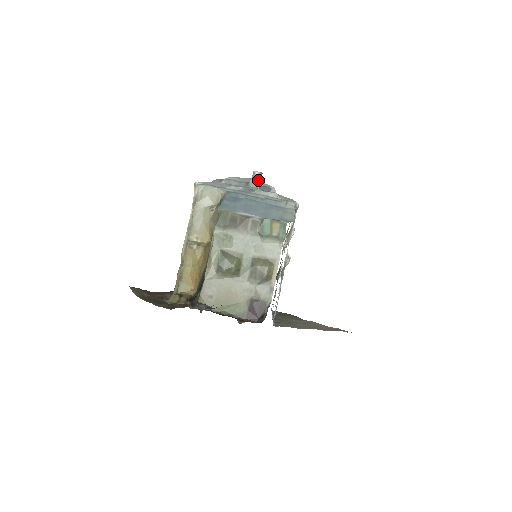
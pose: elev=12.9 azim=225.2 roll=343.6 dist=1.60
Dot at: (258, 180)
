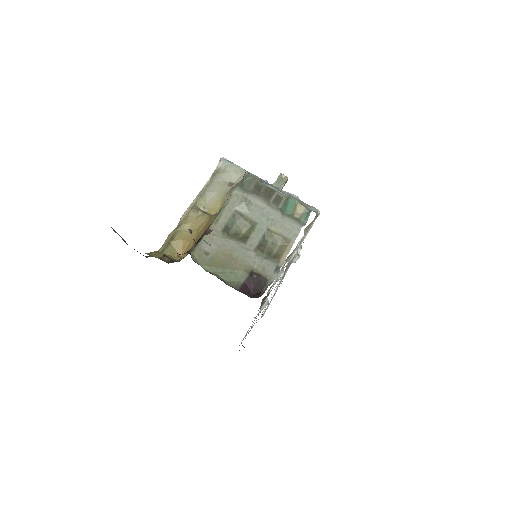
Dot at: (283, 182)
